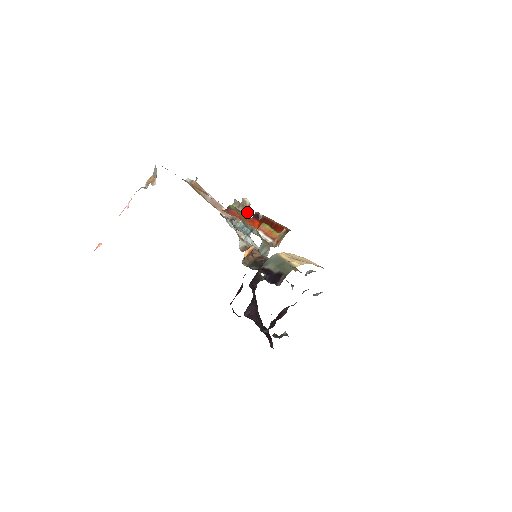
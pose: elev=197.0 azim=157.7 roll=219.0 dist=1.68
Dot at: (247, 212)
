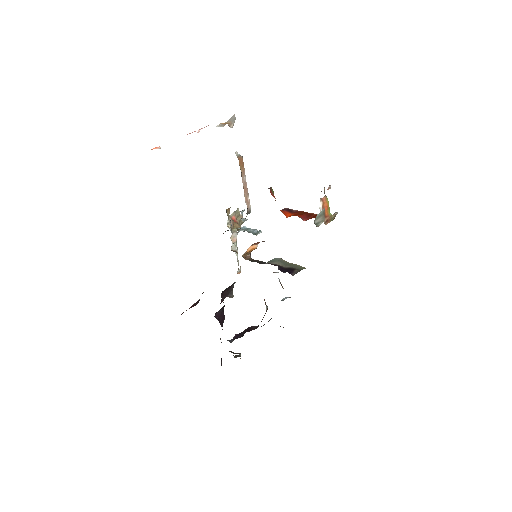
Dot at: occluded
